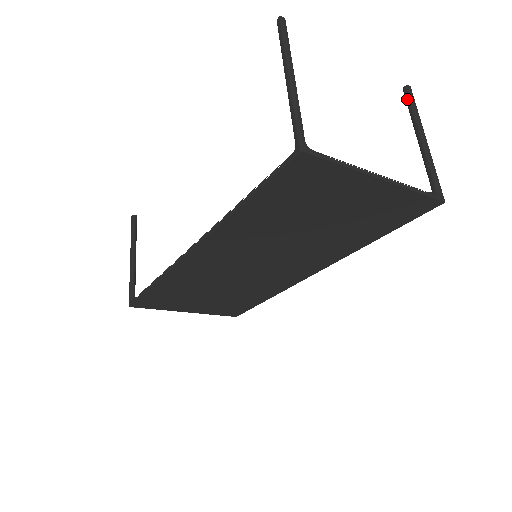
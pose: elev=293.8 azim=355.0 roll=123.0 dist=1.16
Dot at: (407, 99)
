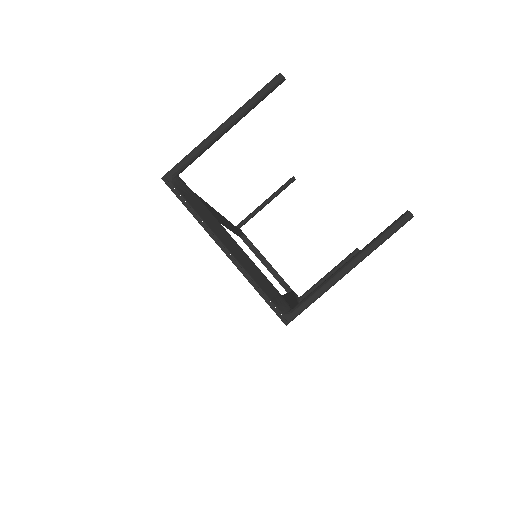
Dot at: occluded
